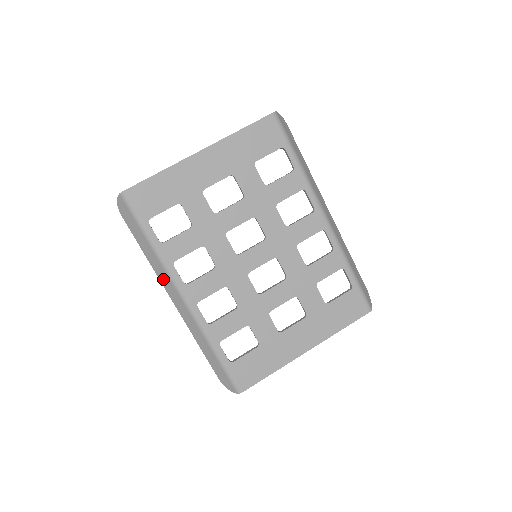
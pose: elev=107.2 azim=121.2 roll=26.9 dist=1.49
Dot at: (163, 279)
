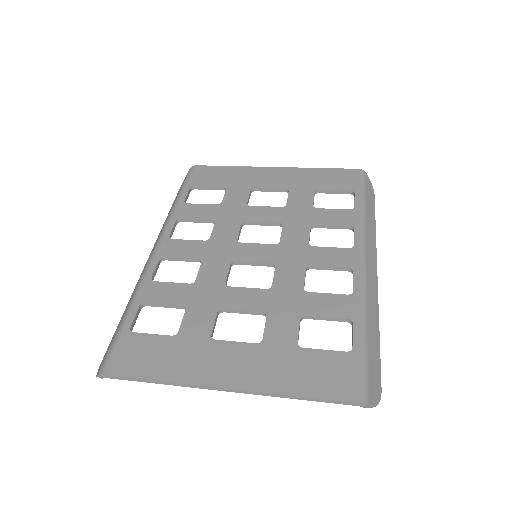
Dot at: (159, 235)
